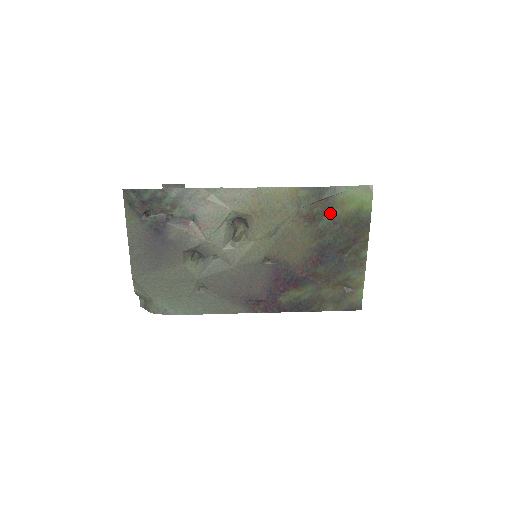
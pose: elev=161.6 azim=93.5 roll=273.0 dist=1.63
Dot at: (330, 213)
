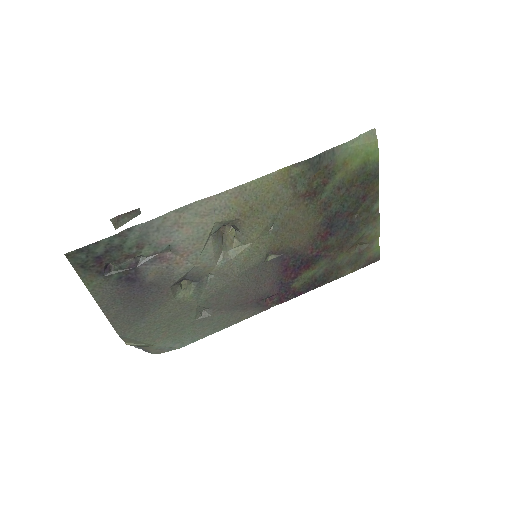
Dot at: (332, 180)
